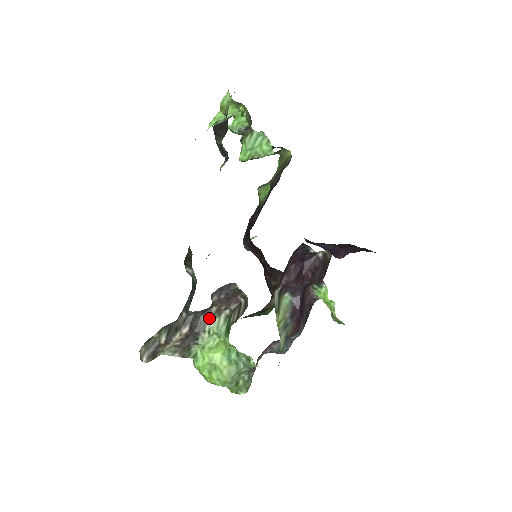
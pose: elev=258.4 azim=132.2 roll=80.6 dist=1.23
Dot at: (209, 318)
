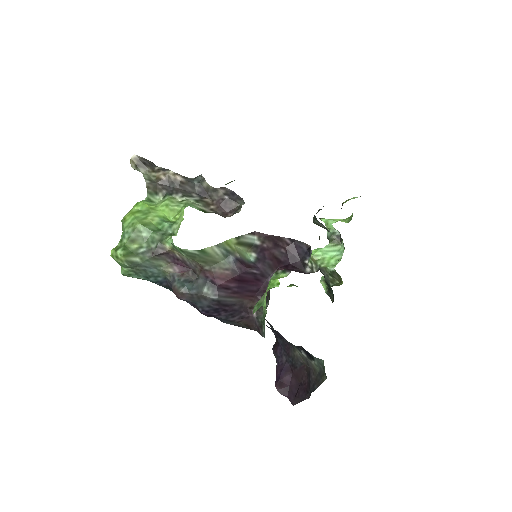
Dot at: (197, 199)
